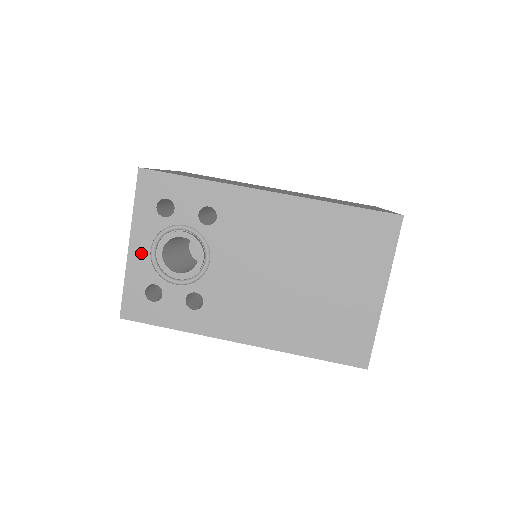
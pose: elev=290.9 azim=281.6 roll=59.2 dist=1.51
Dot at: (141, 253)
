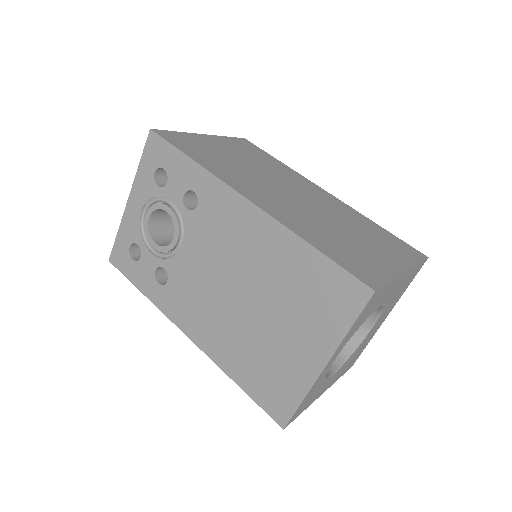
Dot at: (134, 211)
